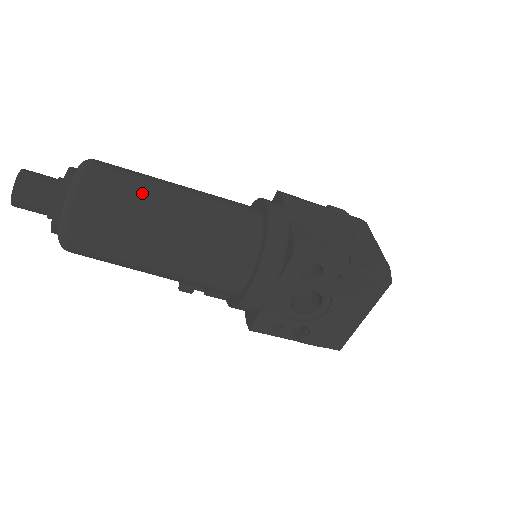
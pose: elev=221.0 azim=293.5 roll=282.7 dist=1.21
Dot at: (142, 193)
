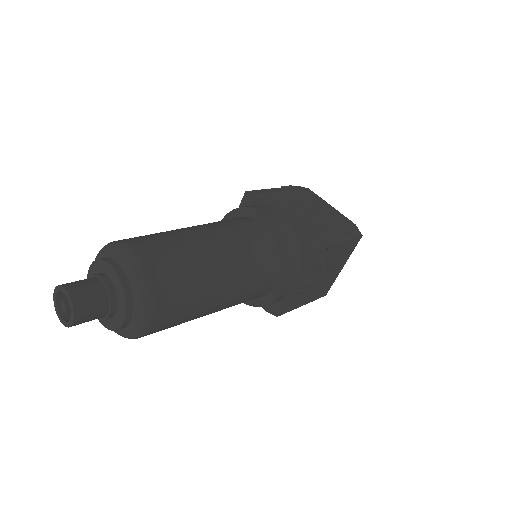
Dot at: (190, 256)
